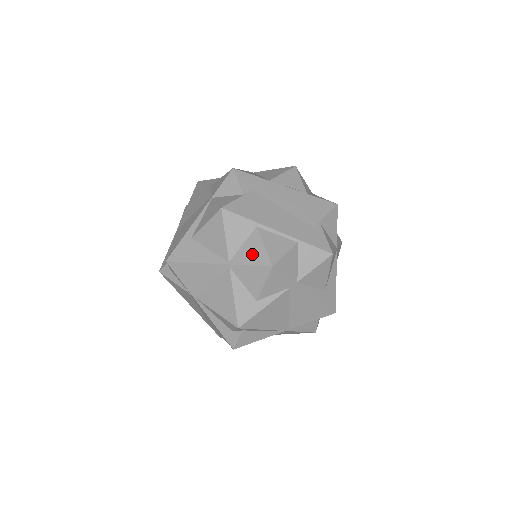
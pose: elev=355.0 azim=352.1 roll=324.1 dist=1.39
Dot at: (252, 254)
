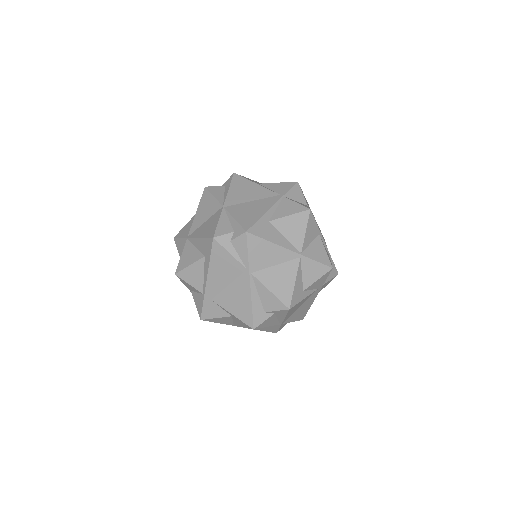
Dot at: (318, 253)
